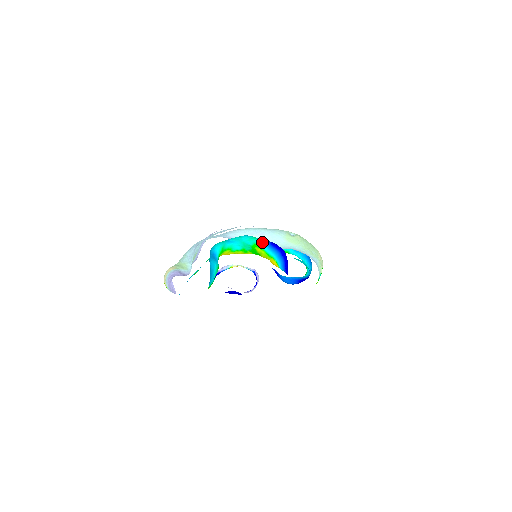
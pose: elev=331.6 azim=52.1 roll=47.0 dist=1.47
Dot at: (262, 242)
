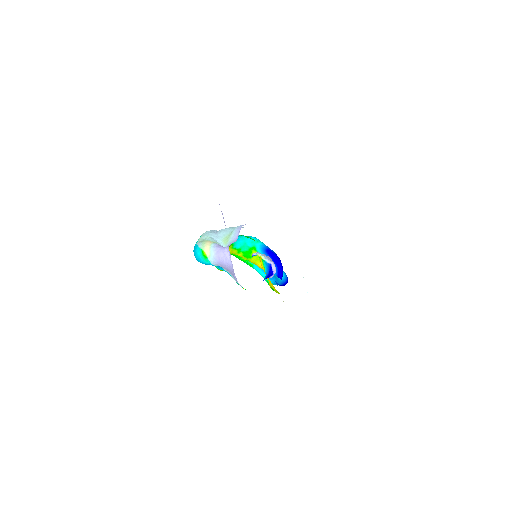
Dot at: (260, 247)
